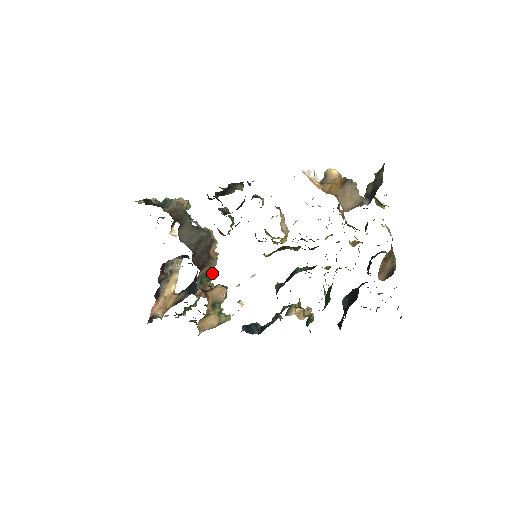
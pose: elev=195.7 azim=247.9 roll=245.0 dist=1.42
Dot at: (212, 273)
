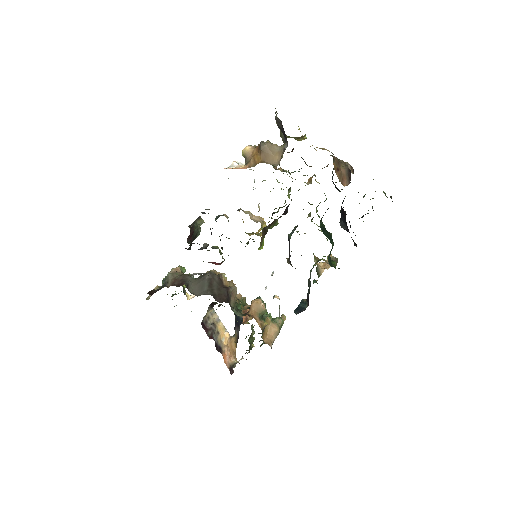
Dot at: (242, 298)
